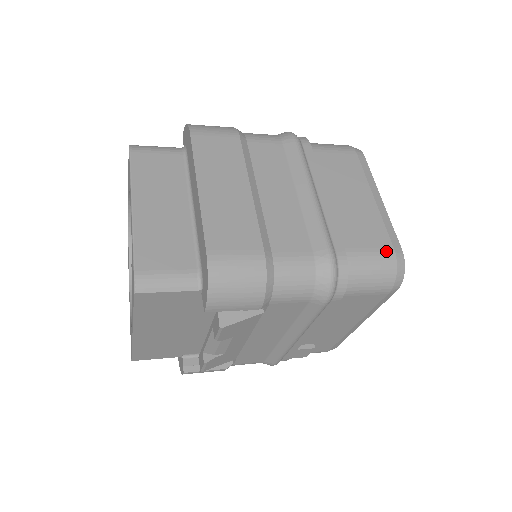
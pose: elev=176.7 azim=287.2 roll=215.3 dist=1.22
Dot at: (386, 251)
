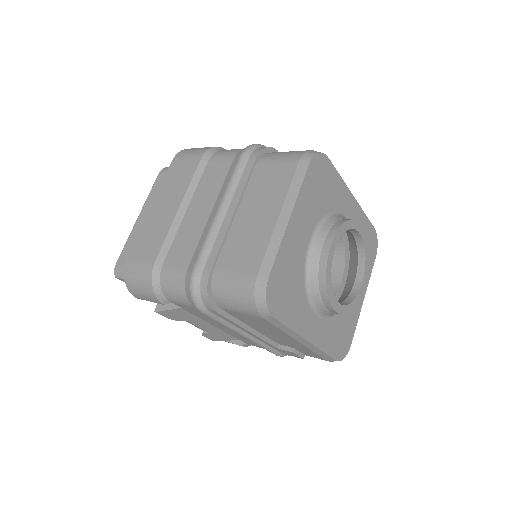
Dot at: (248, 276)
